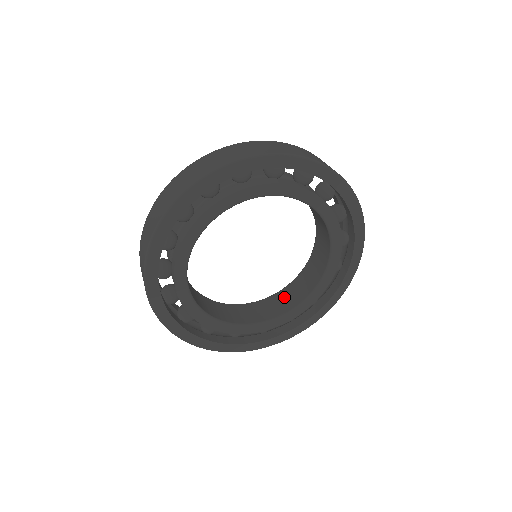
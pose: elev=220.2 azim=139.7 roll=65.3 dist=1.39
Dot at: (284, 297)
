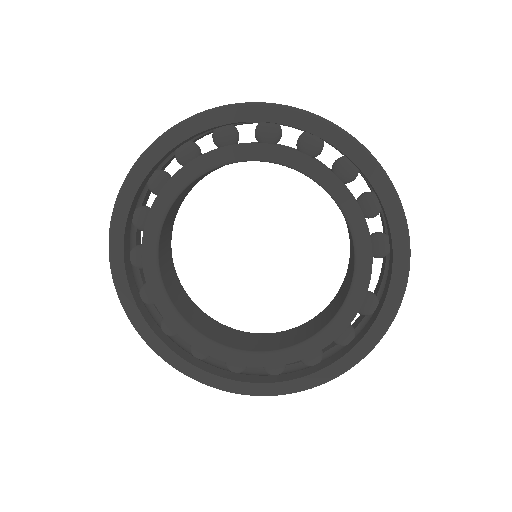
Dot at: (328, 310)
